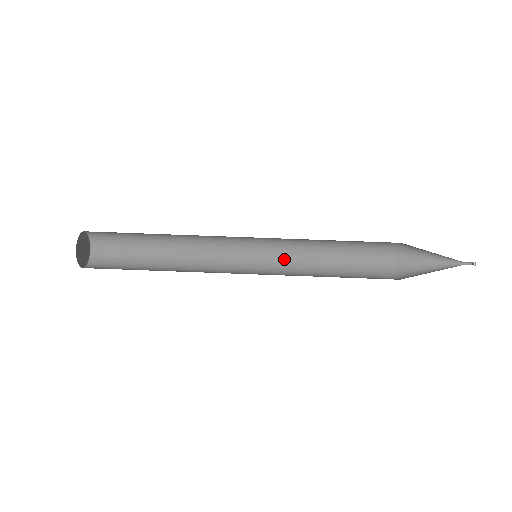
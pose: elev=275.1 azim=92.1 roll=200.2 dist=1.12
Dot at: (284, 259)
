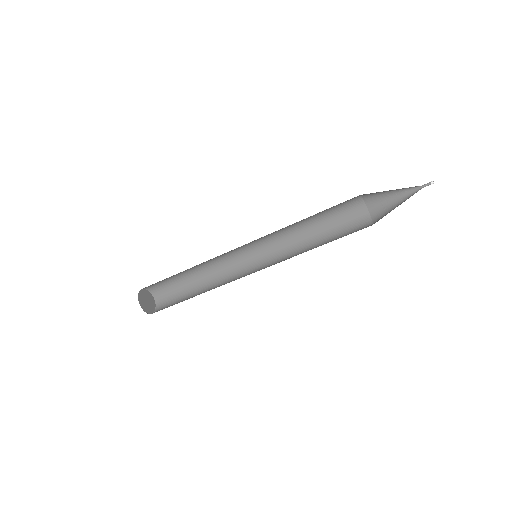
Dot at: (275, 236)
